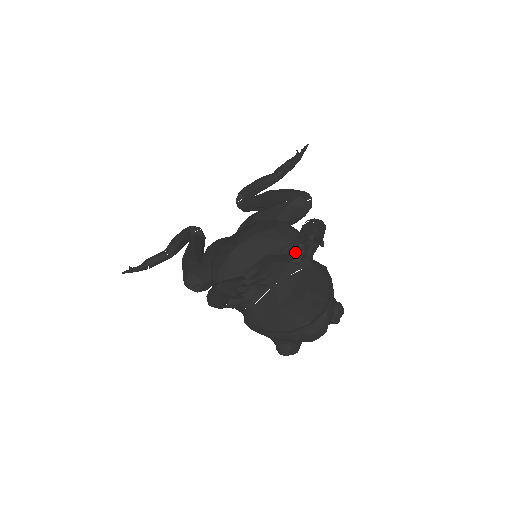
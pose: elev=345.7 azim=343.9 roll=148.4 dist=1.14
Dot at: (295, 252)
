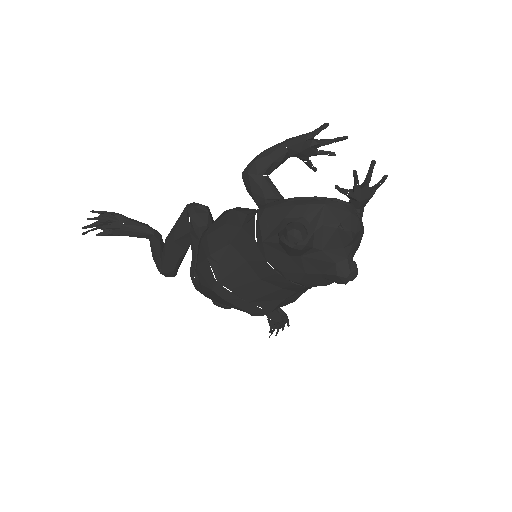
Dot at: (357, 176)
